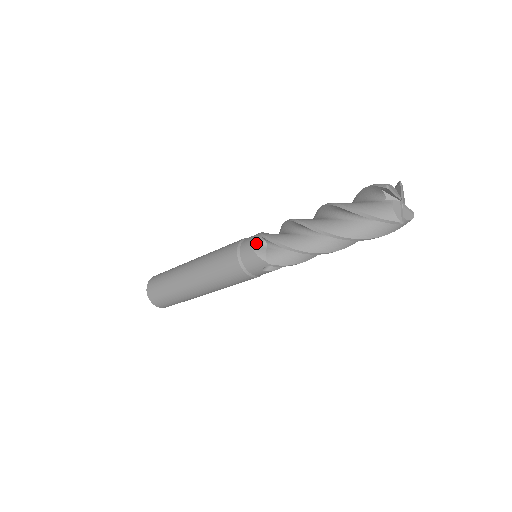
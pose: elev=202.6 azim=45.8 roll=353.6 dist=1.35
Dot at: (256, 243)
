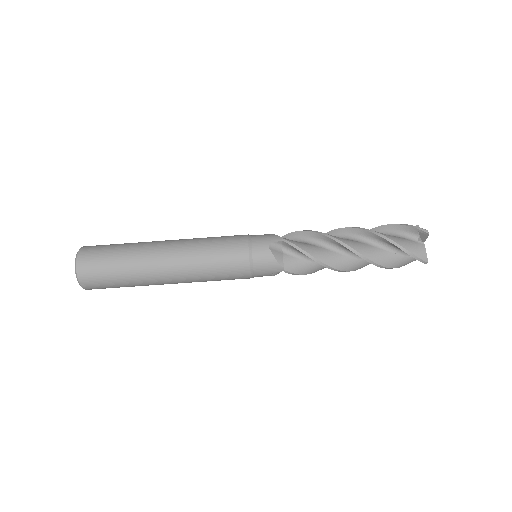
Dot at: occluded
